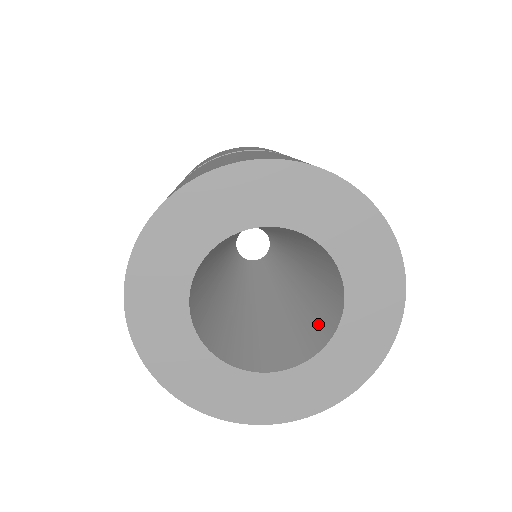
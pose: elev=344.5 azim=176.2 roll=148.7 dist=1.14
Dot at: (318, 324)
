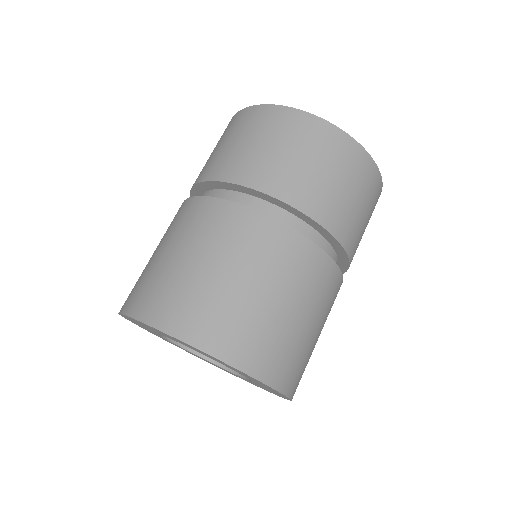
Dot at: occluded
